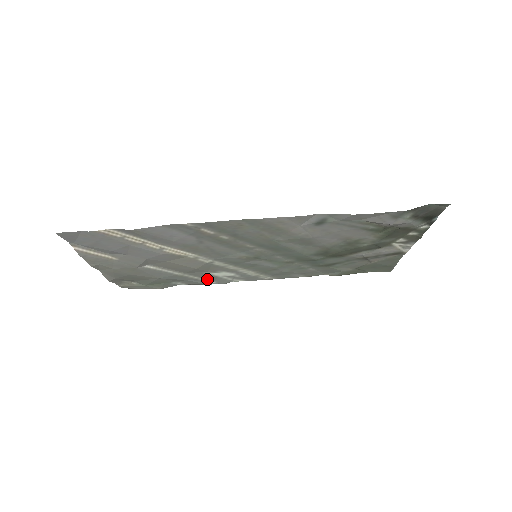
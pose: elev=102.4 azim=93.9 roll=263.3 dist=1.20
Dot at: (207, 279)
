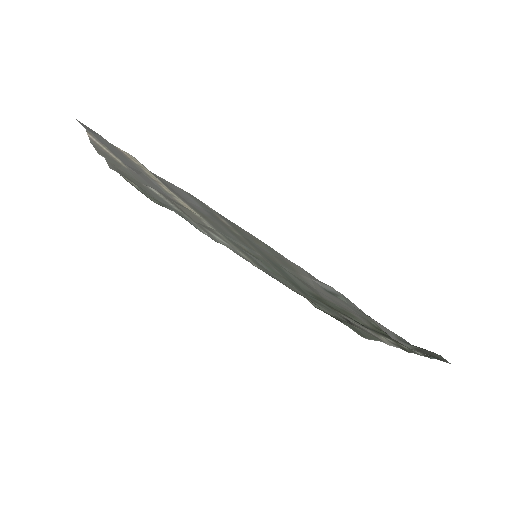
Dot at: occluded
